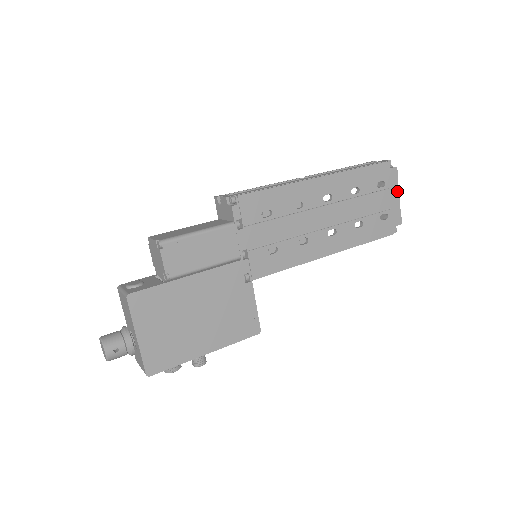
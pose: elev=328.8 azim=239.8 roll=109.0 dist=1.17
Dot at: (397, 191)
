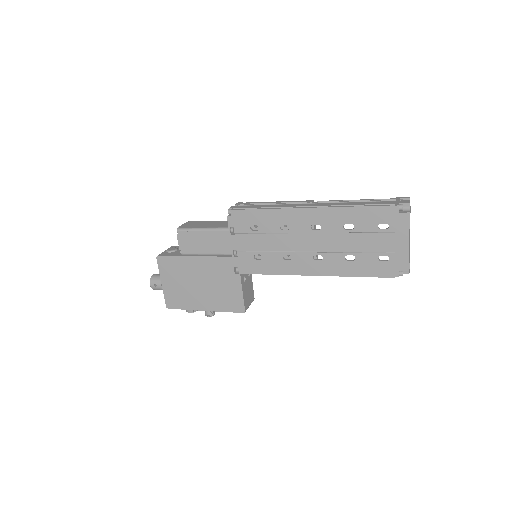
Dot at: (407, 237)
